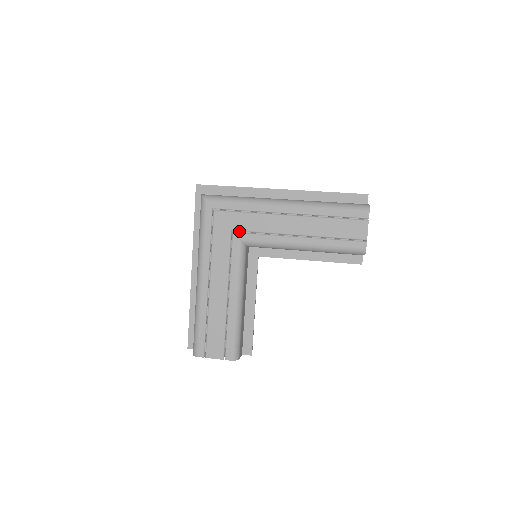
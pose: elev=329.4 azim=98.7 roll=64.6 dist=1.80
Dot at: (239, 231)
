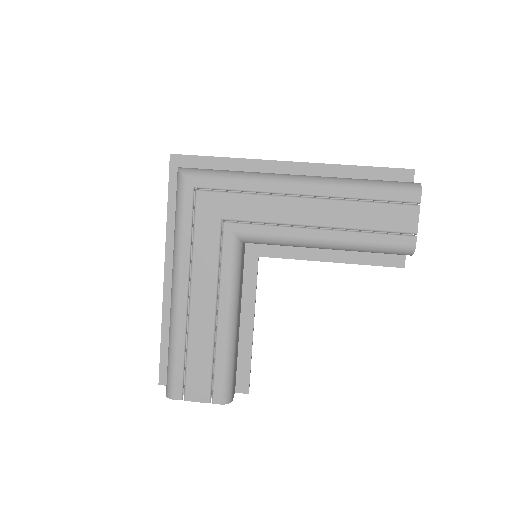
Dot at: (233, 220)
